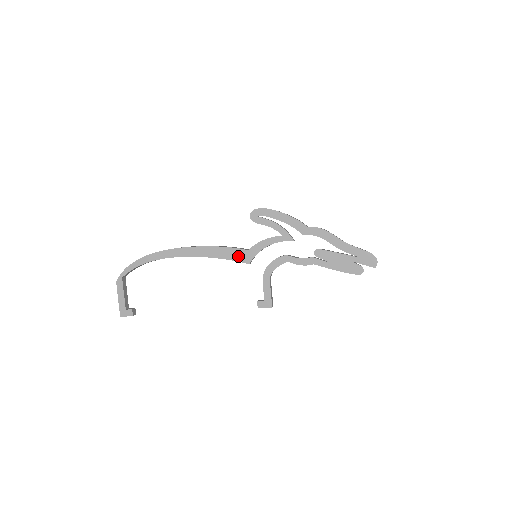
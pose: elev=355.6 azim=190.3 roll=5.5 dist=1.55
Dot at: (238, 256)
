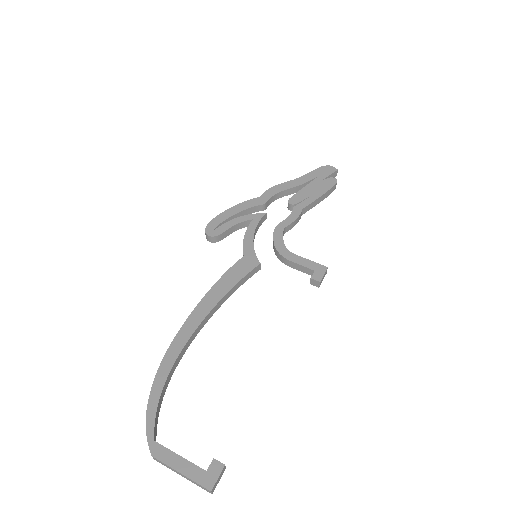
Dot at: (243, 269)
